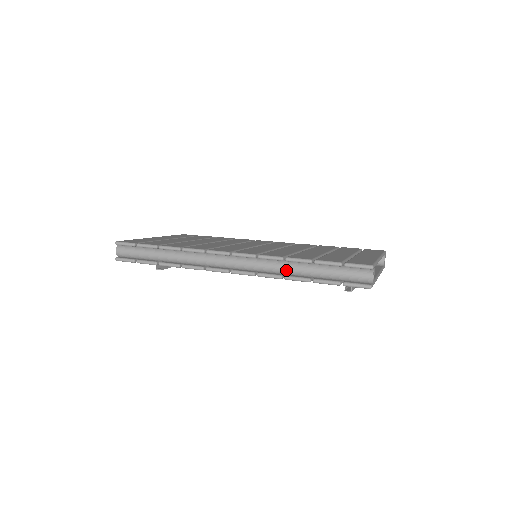
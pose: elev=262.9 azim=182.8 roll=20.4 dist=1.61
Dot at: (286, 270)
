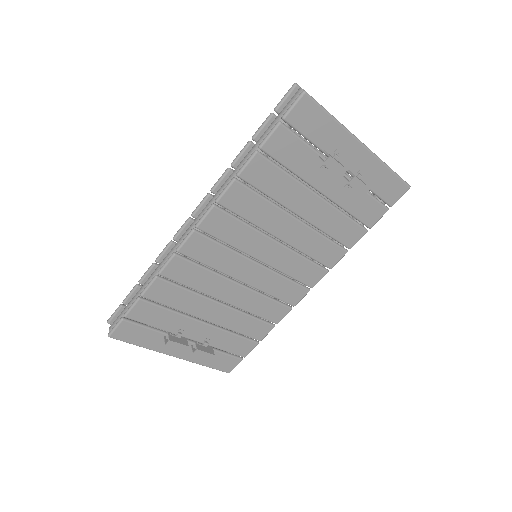
Dot at: (236, 172)
